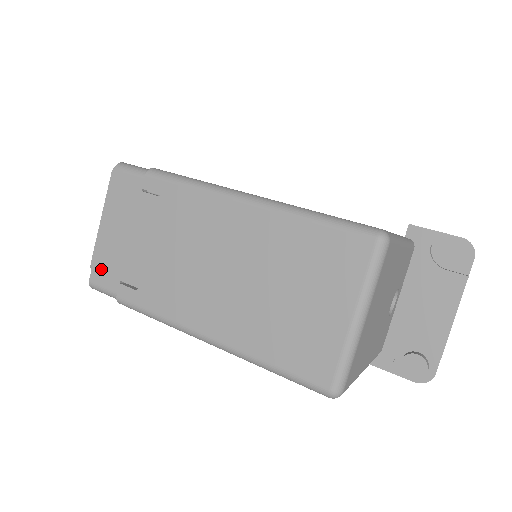
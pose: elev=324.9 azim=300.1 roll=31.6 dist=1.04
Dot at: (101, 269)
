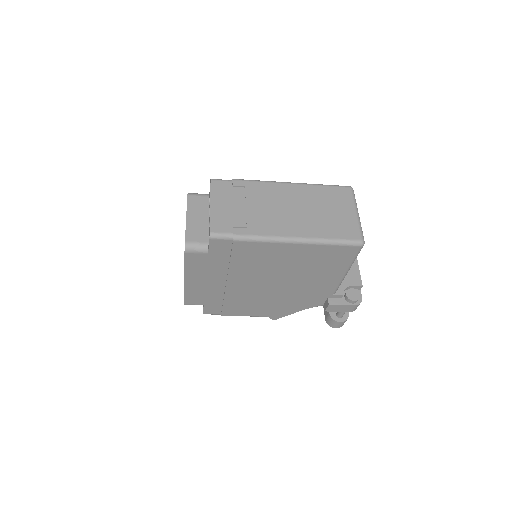
Dot at: (217, 224)
